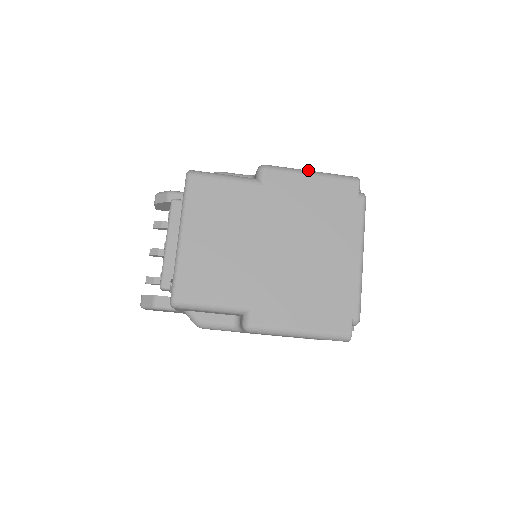
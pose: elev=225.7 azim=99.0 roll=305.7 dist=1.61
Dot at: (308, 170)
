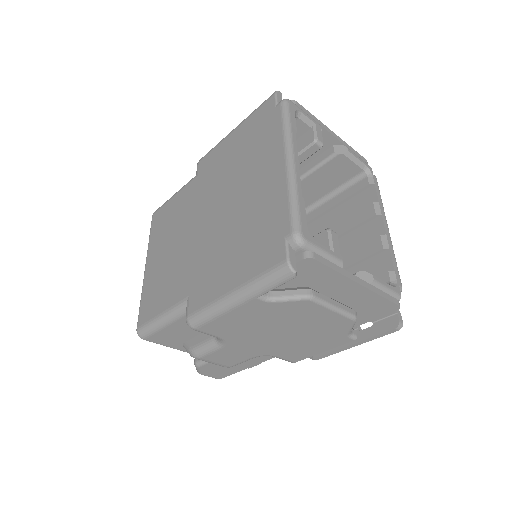
Dot at: occluded
